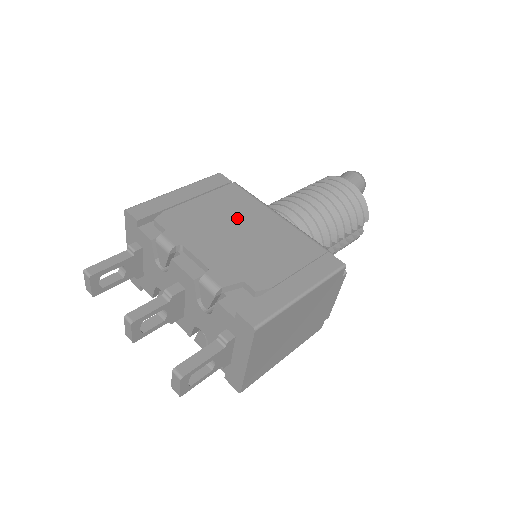
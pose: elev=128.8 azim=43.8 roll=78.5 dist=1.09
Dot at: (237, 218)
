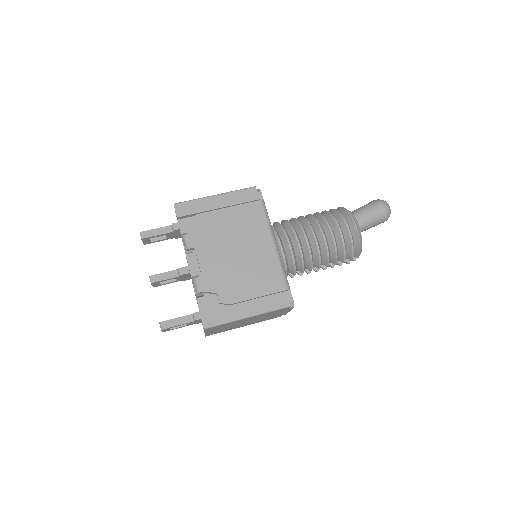
Dot at: (243, 237)
